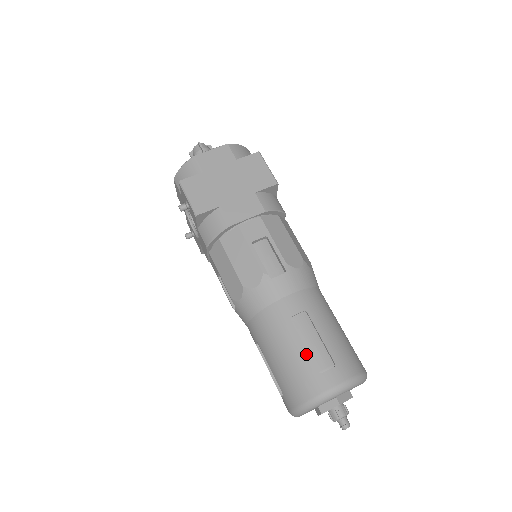
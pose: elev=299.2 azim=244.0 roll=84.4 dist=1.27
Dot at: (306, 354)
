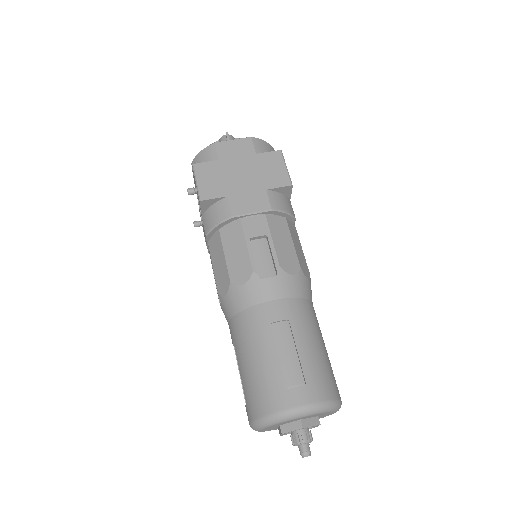
Dot at: (277, 365)
